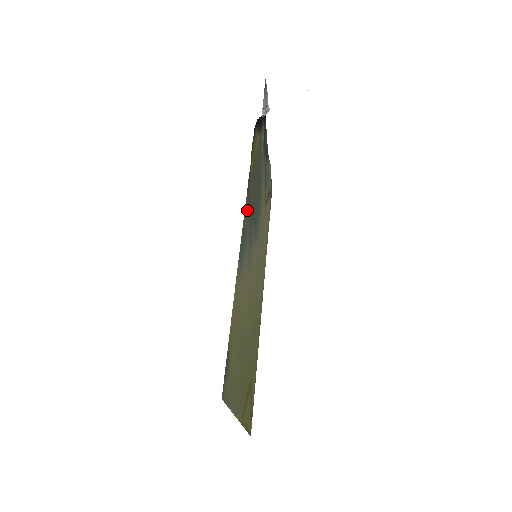
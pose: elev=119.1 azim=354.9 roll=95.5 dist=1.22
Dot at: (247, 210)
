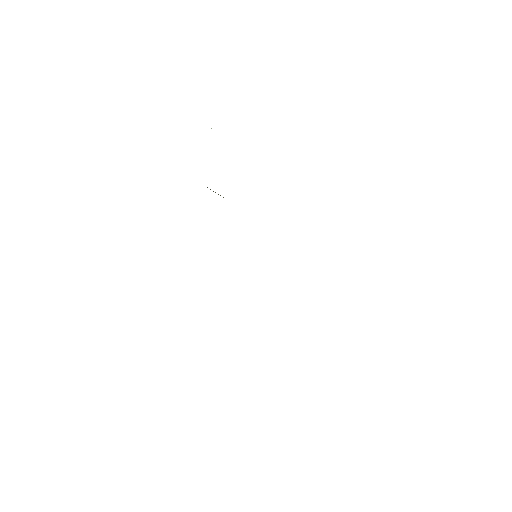
Dot at: occluded
